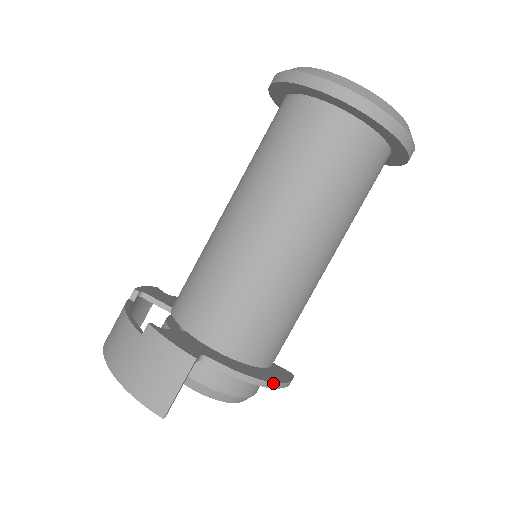
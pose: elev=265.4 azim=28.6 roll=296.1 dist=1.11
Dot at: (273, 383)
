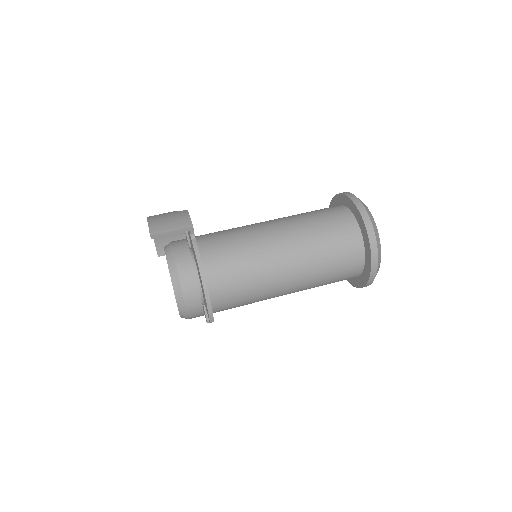
Dot at: (207, 287)
